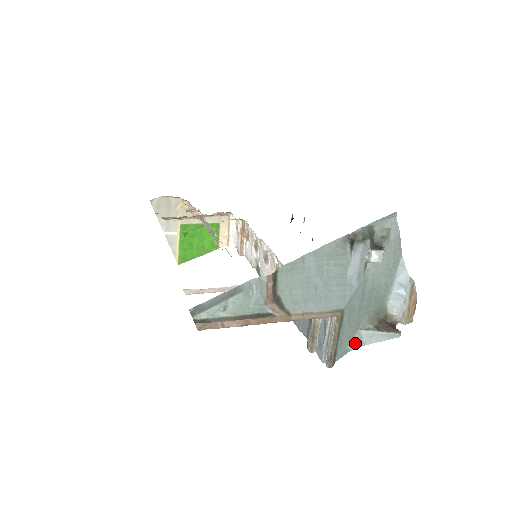
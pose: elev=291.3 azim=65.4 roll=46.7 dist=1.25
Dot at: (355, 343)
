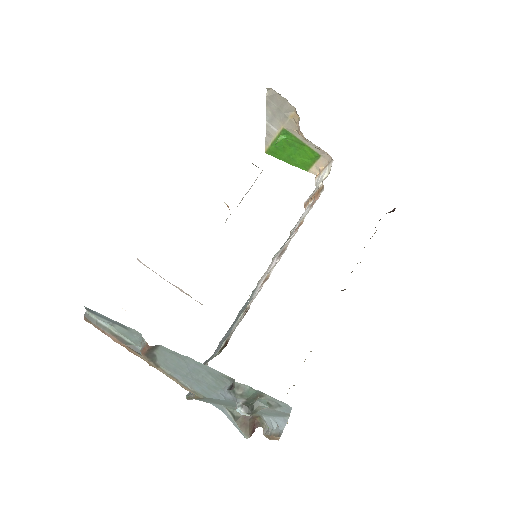
Dot at: (216, 406)
